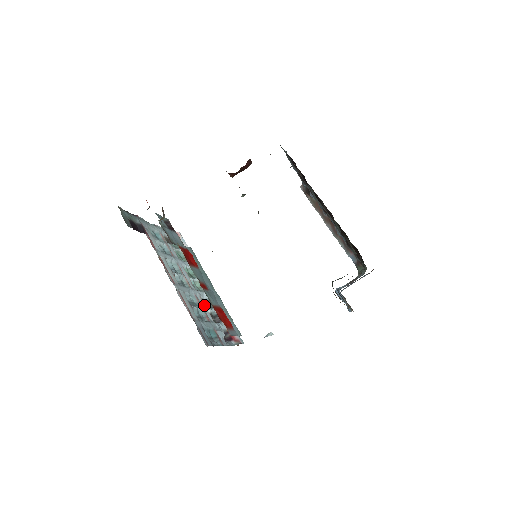
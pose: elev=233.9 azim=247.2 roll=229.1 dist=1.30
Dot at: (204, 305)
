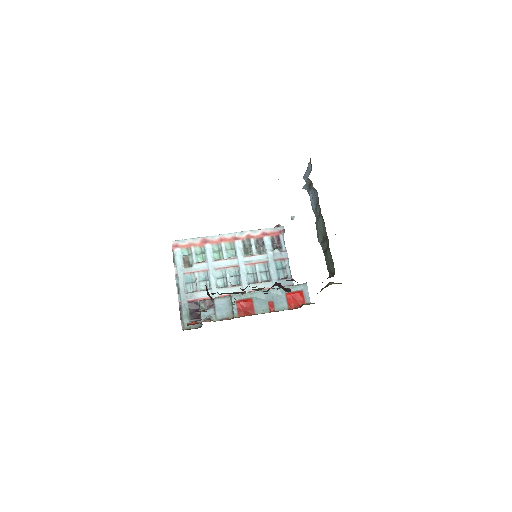
Dot at: (252, 257)
